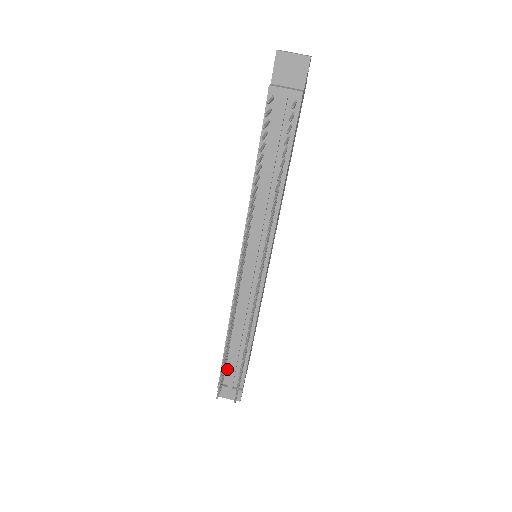
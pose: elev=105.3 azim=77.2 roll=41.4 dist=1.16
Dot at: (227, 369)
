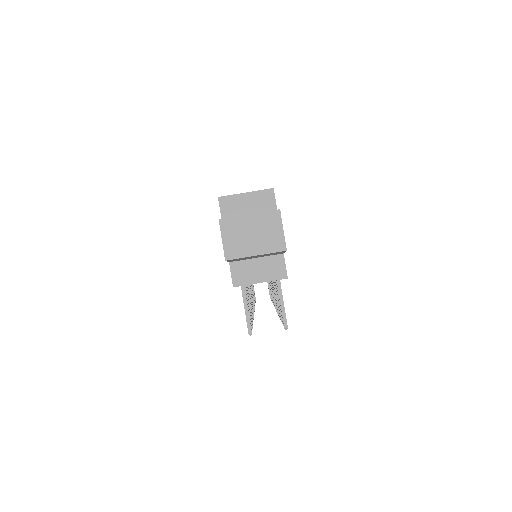
Dot at: occluded
